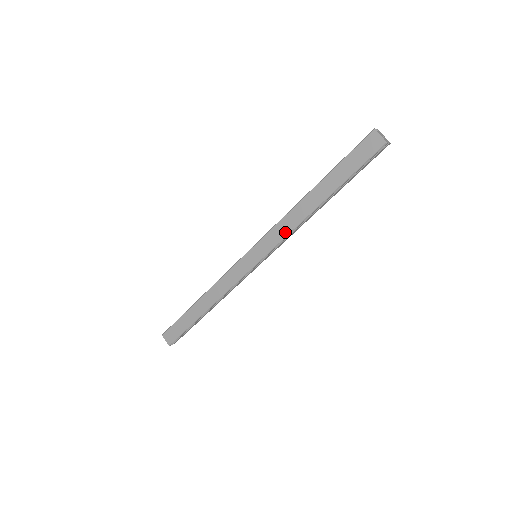
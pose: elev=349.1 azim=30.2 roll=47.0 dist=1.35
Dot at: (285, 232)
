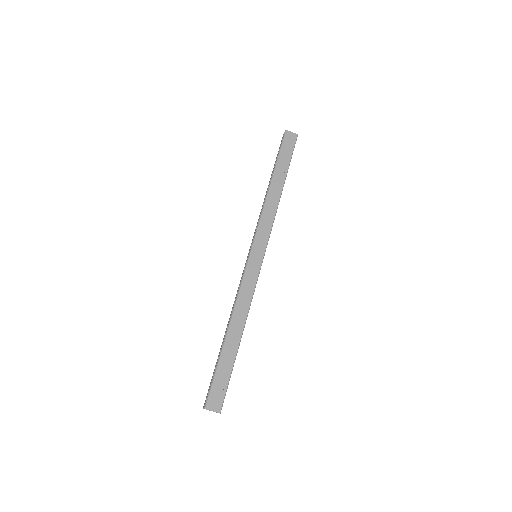
Dot at: (270, 220)
